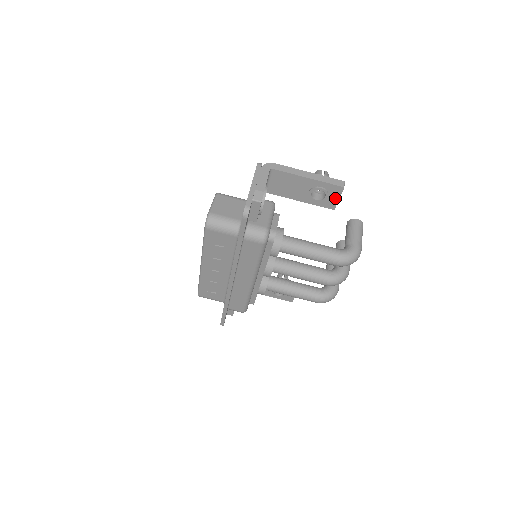
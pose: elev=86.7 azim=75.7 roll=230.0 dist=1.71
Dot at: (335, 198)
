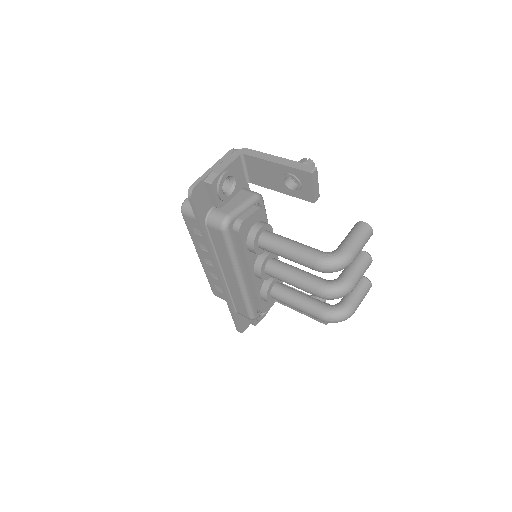
Dot at: (309, 187)
